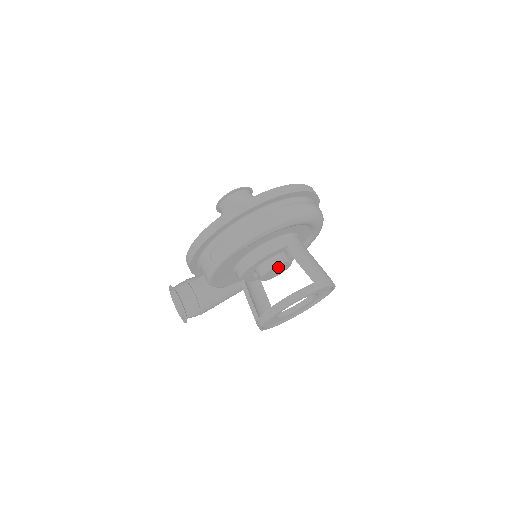
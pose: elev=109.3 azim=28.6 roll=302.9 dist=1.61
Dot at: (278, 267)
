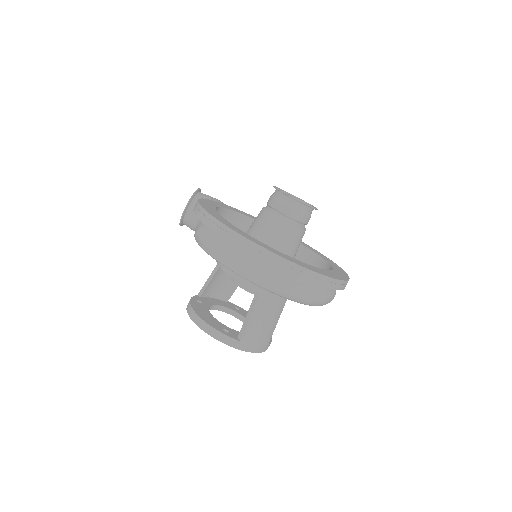
Dot at: occluded
